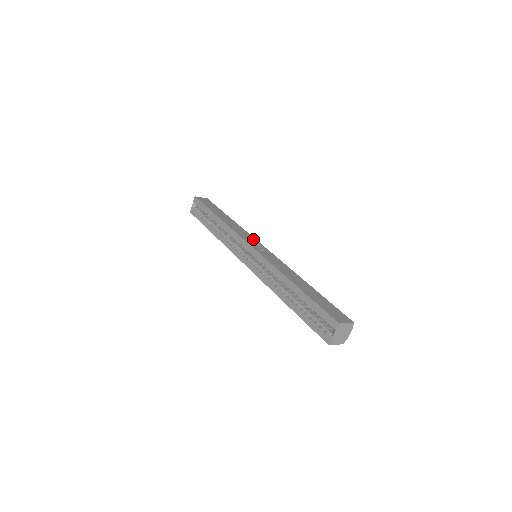
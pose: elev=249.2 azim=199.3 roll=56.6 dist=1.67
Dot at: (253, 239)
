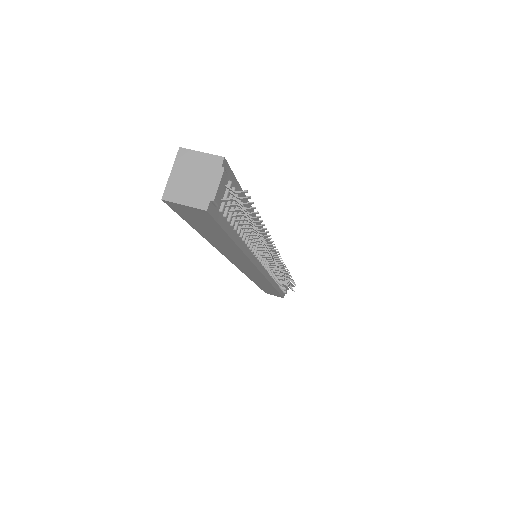
Dot at: occluded
